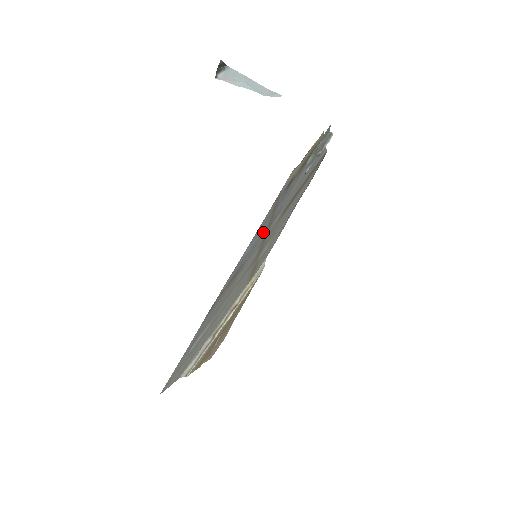
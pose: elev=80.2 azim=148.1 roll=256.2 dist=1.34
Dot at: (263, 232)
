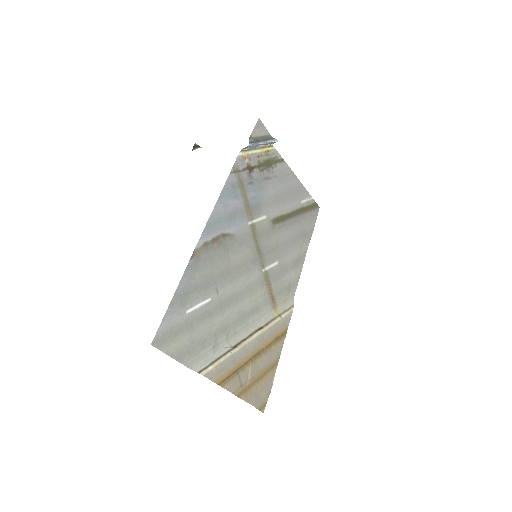
Dot at: (241, 211)
